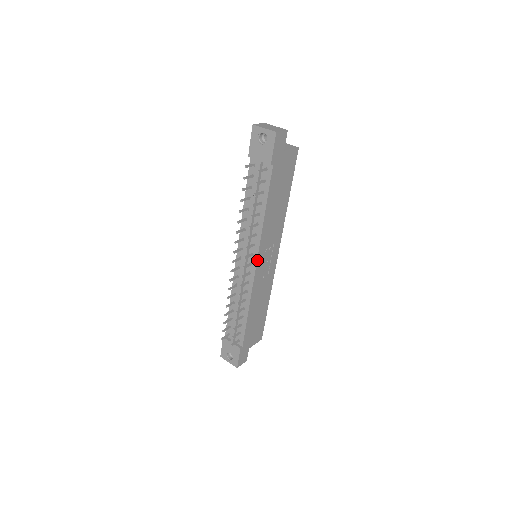
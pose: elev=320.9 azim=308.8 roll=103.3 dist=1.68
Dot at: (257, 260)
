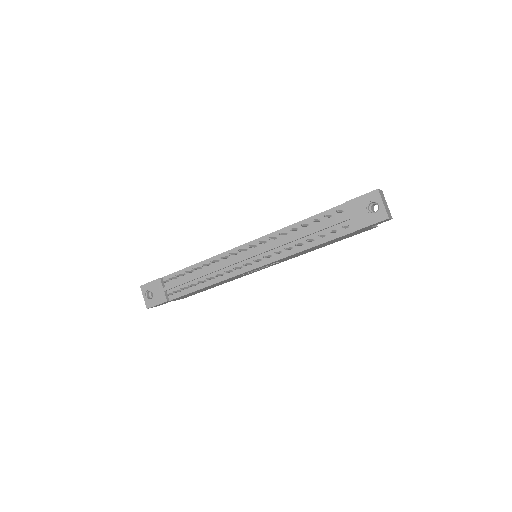
Dot at: (258, 267)
